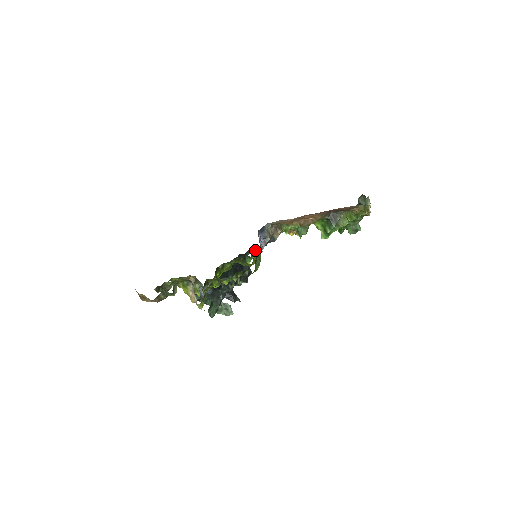
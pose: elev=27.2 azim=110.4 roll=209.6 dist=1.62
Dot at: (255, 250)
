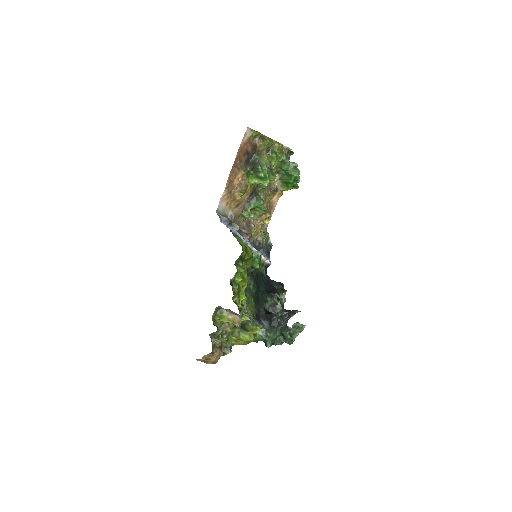
Dot at: occluded
